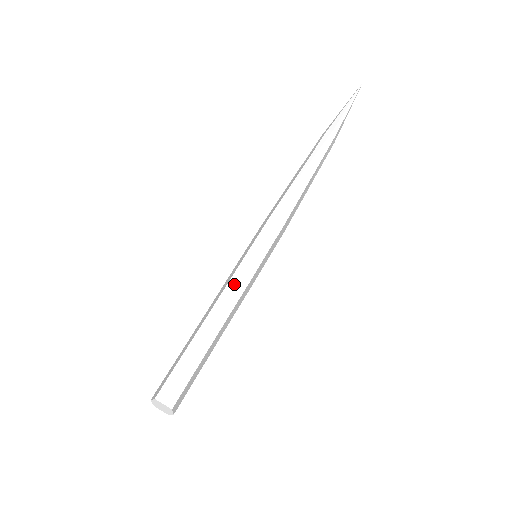
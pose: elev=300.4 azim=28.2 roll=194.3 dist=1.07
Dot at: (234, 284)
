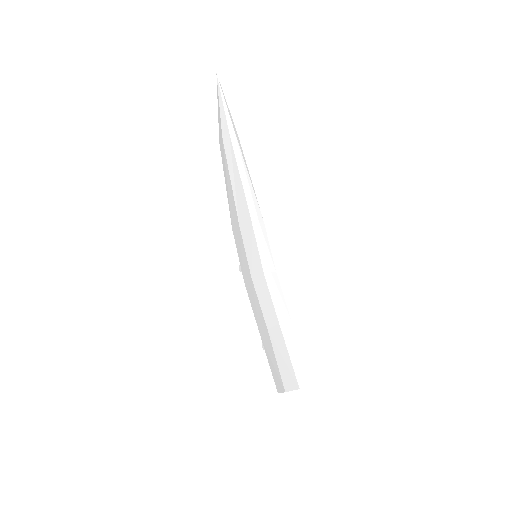
Dot at: (273, 287)
